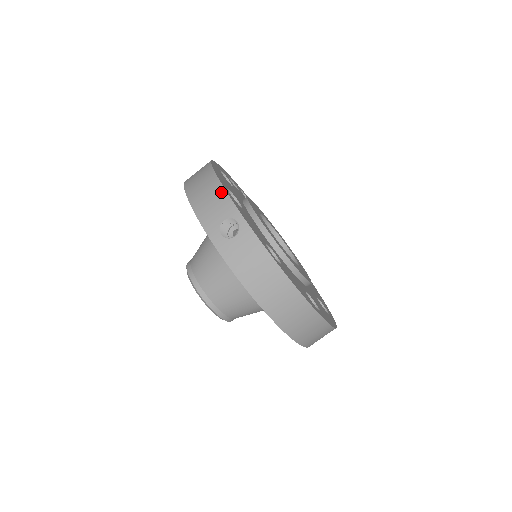
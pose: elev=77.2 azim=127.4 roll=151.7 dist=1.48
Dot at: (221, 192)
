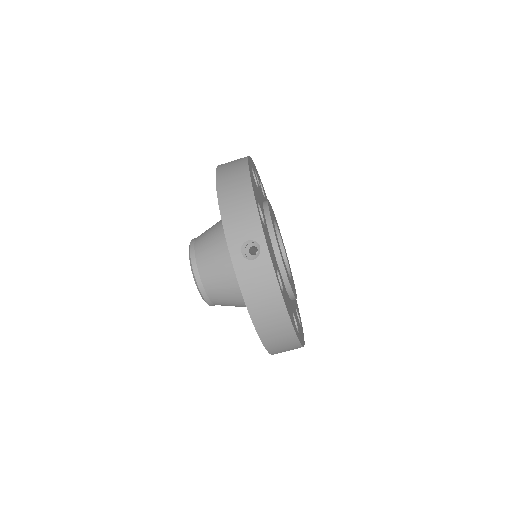
Dot at: (253, 210)
